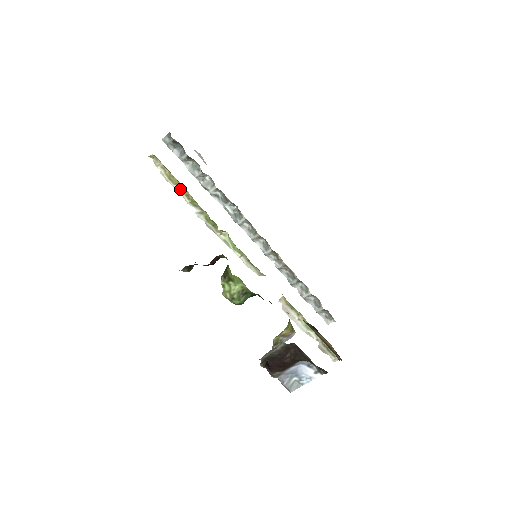
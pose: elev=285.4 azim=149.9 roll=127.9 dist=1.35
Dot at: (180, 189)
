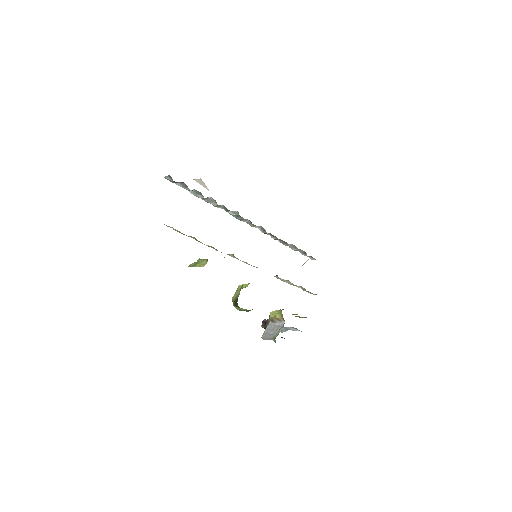
Dot at: (191, 237)
